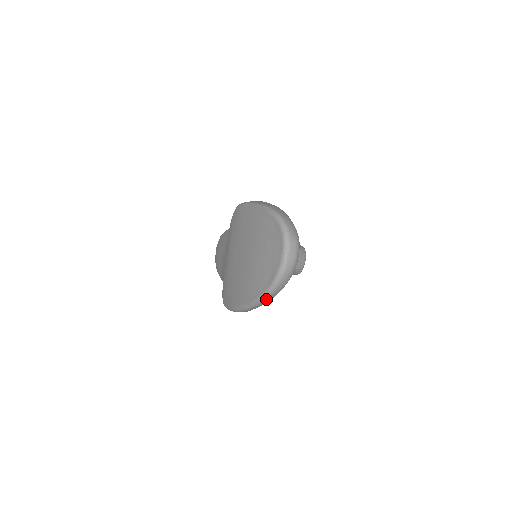
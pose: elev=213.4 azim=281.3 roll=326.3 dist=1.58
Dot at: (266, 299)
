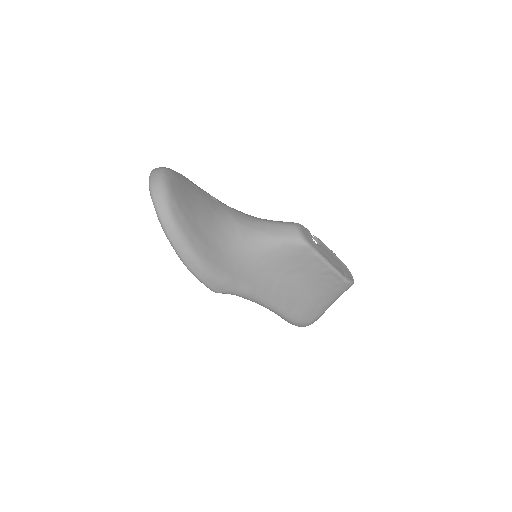
Dot at: (162, 220)
